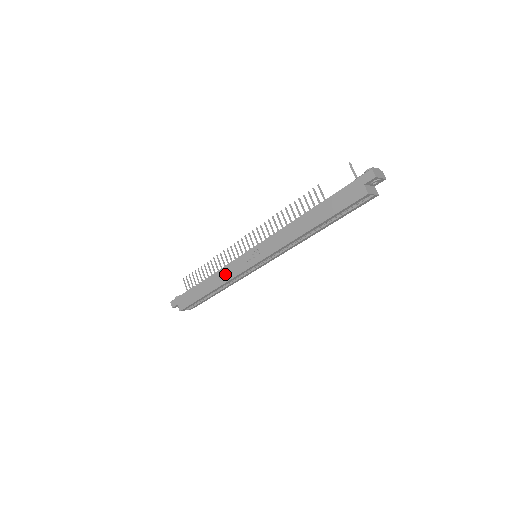
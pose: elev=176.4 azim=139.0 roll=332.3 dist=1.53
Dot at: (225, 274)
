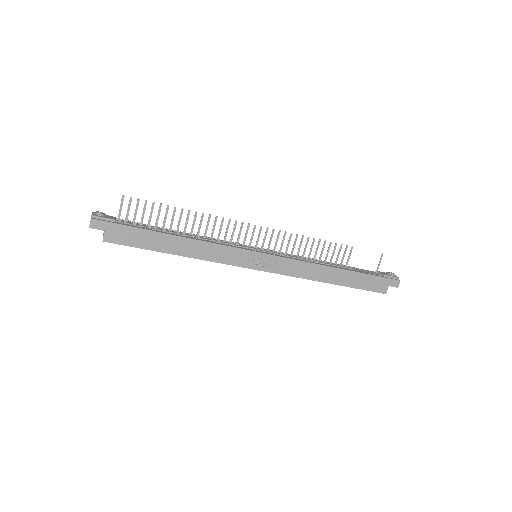
Dot at: (216, 253)
